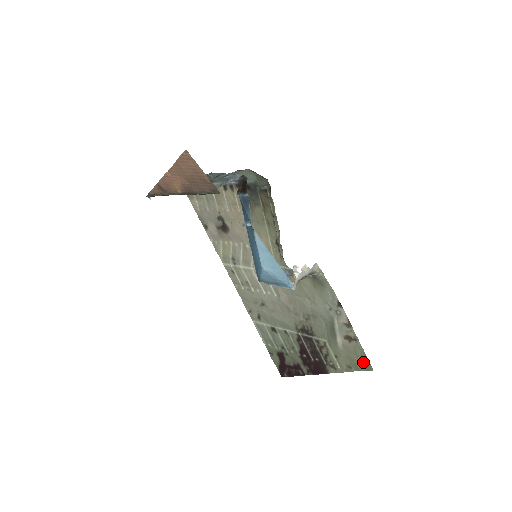
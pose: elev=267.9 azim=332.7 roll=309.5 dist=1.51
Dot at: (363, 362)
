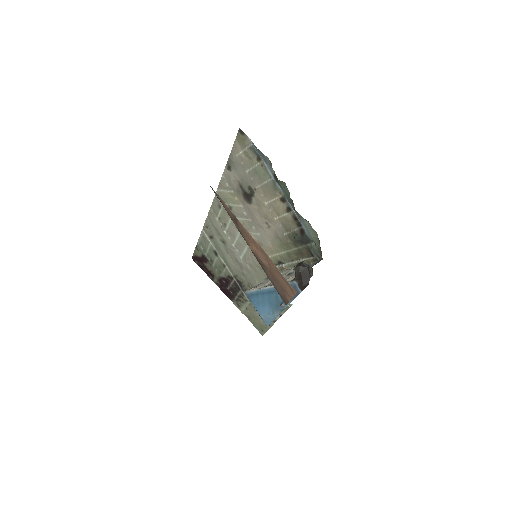
Dot at: (261, 329)
